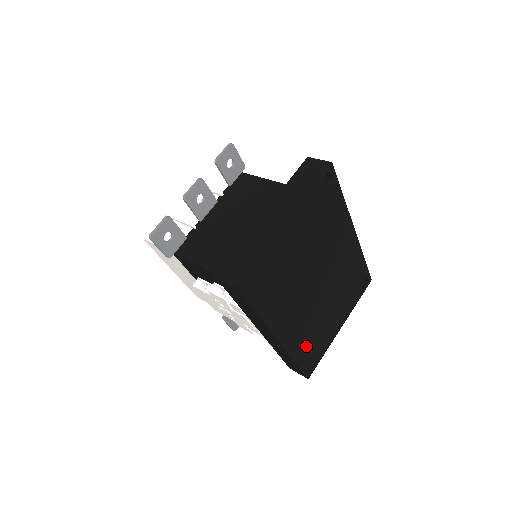
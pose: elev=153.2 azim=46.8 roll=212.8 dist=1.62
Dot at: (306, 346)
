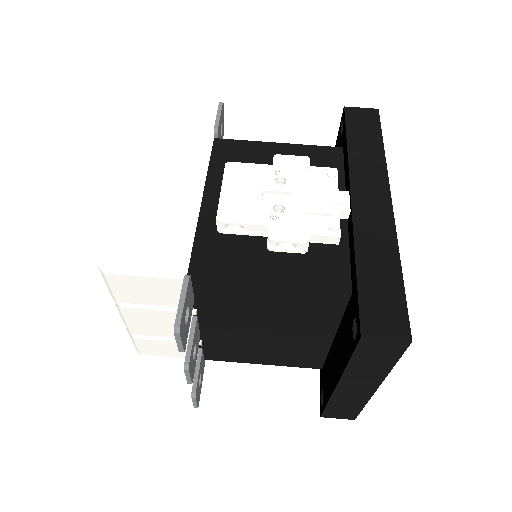
Dot at: occluded
